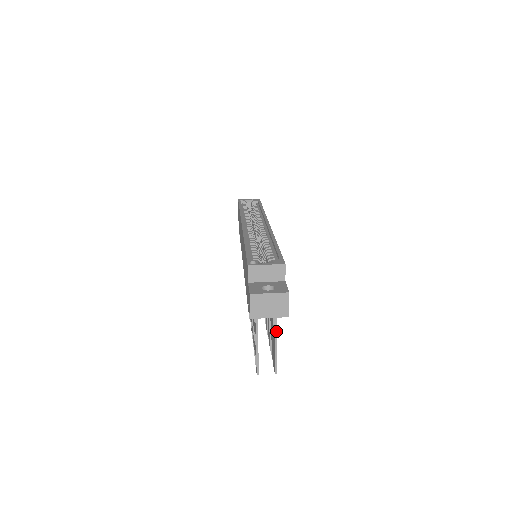
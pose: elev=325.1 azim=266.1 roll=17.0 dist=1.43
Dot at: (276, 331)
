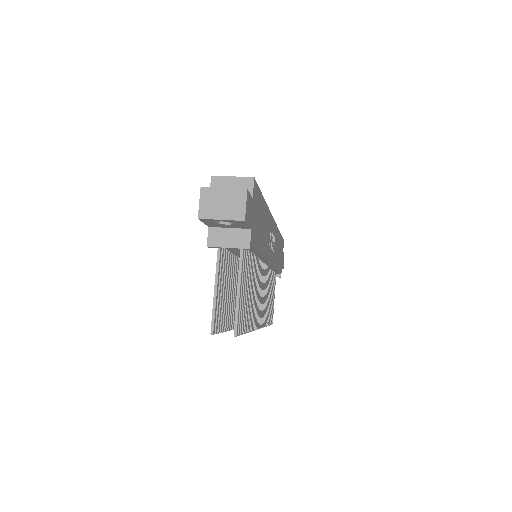
Dot at: (240, 274)
